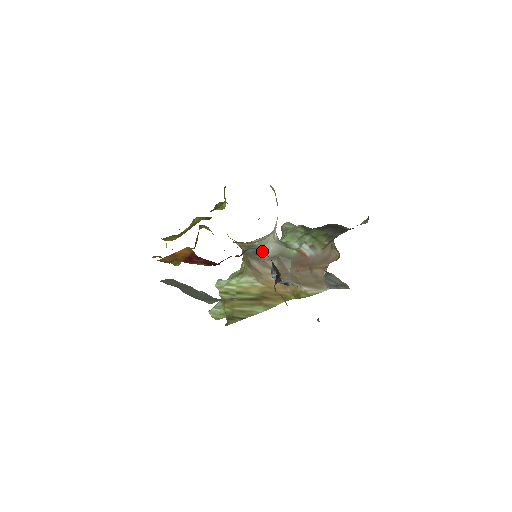
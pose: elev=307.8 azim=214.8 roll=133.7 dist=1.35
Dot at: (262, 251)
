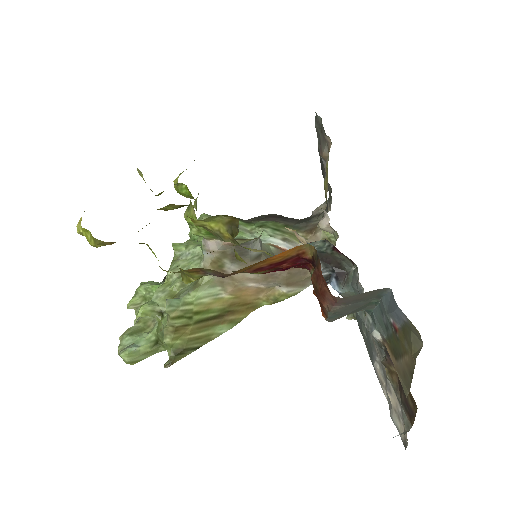
Dot at: (319, 245)
